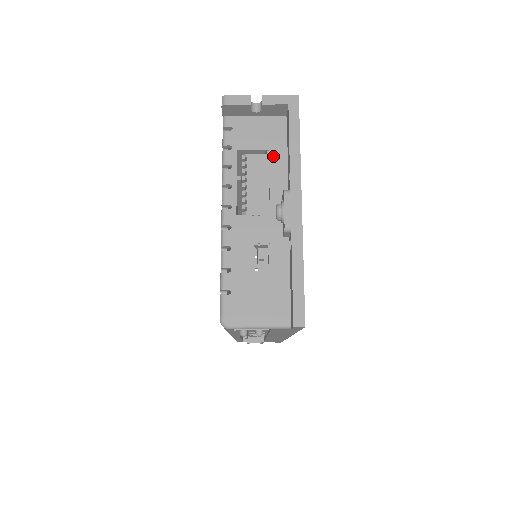
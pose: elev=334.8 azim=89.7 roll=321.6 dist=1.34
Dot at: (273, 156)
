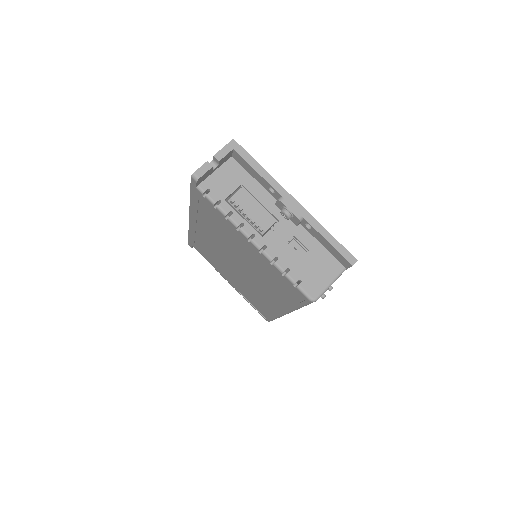
Dot at: (248, 186)
